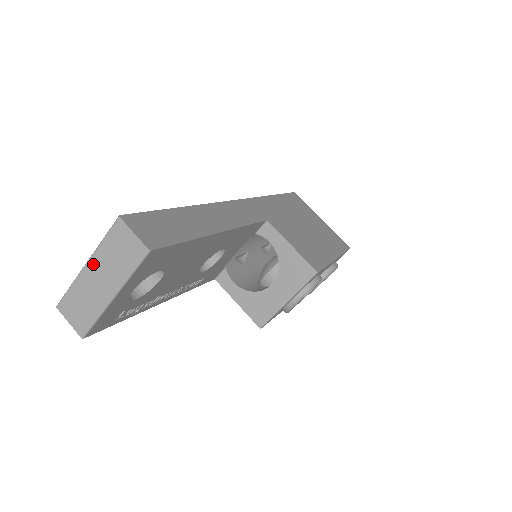
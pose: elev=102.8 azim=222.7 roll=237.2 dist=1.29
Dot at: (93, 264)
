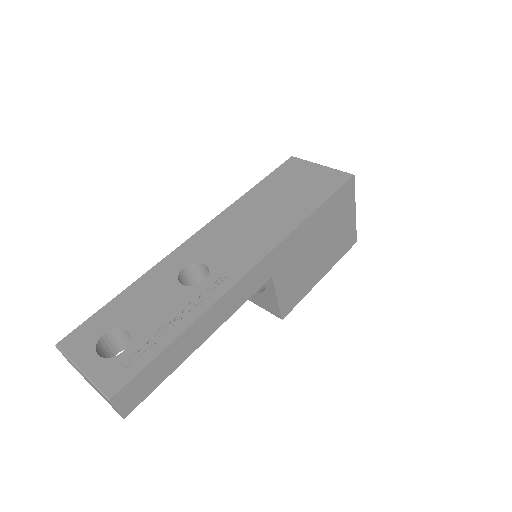
Dot at: occluded
